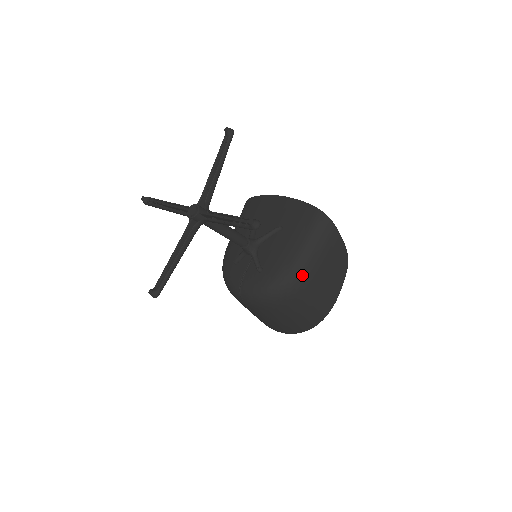
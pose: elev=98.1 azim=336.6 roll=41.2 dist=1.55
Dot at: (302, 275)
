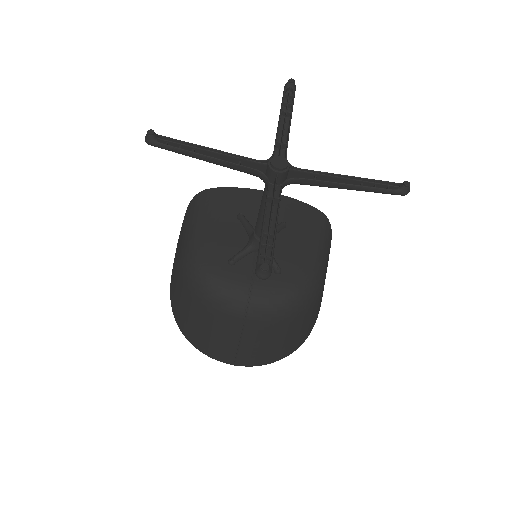
Dot at: (321, 280)
